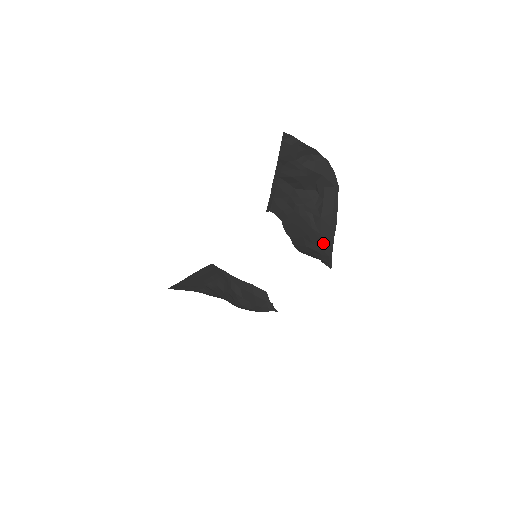
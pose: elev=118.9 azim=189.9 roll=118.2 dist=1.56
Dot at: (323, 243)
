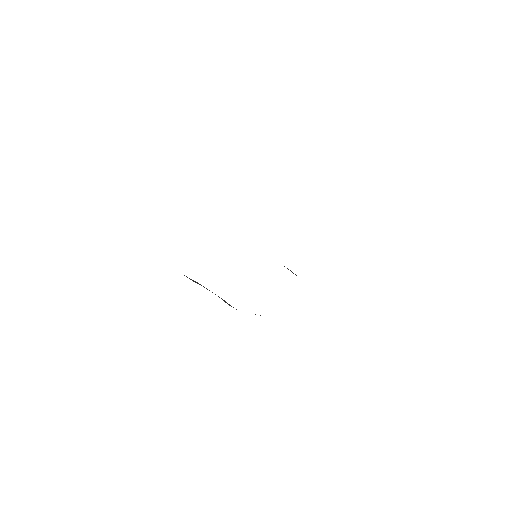
Dot at: occluded
